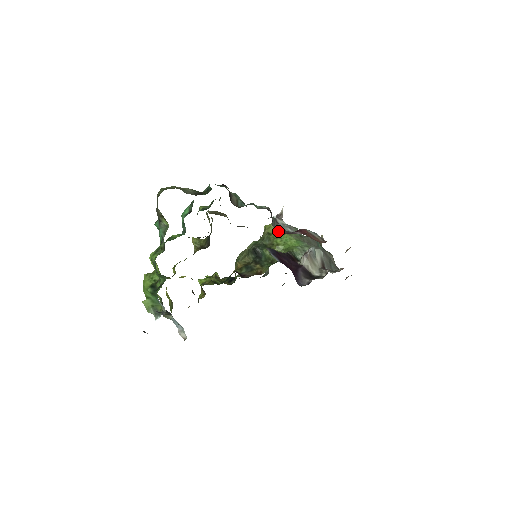
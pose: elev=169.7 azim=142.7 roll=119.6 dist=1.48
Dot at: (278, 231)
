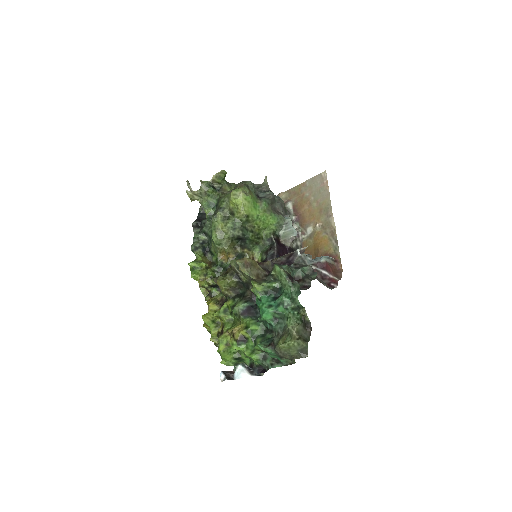
Dot at: (252, 208)
